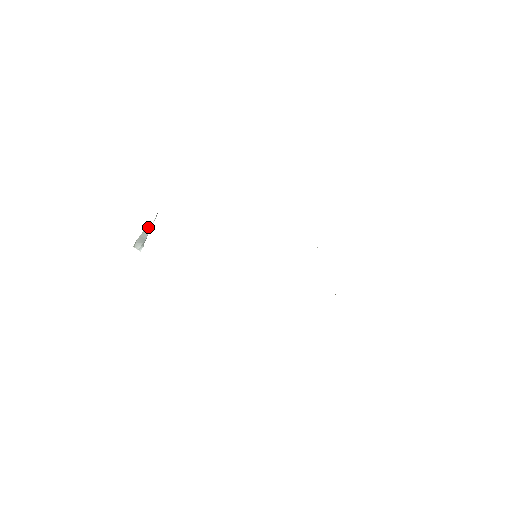
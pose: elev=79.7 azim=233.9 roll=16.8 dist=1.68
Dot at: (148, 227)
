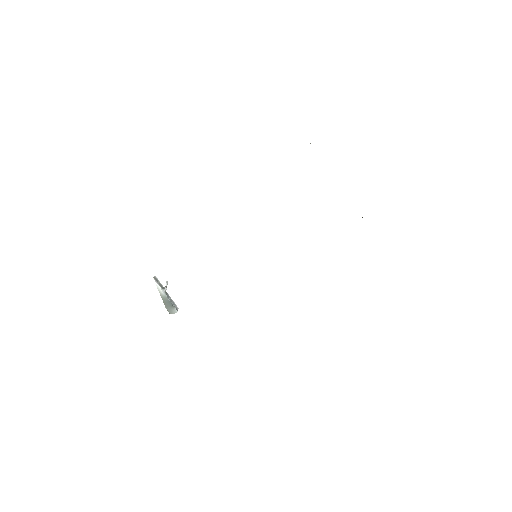
Dot at: (161, 294)
